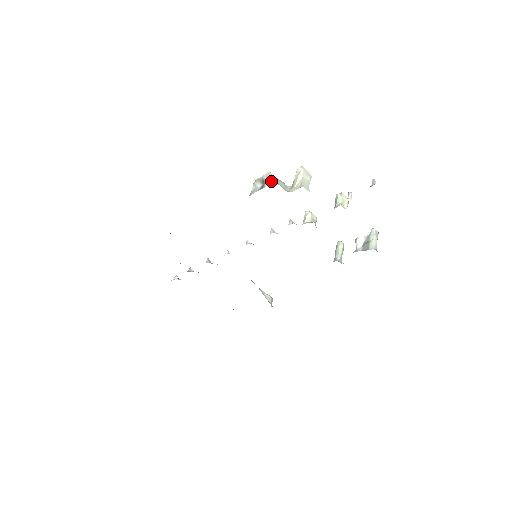
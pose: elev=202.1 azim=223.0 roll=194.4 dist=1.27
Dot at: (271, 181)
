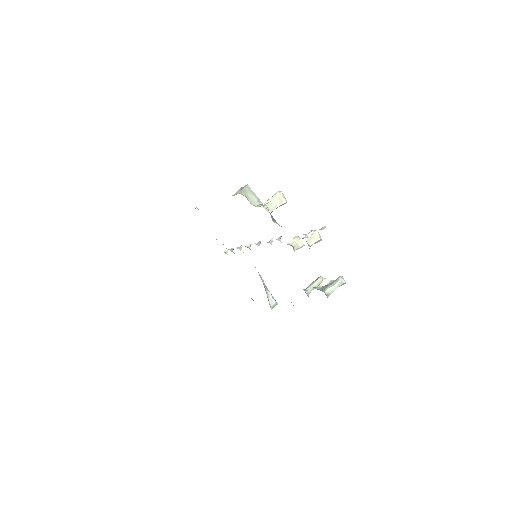
Dot at: (242, 191)
